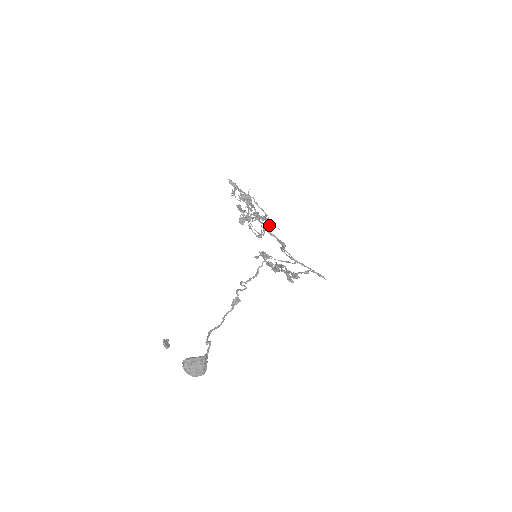
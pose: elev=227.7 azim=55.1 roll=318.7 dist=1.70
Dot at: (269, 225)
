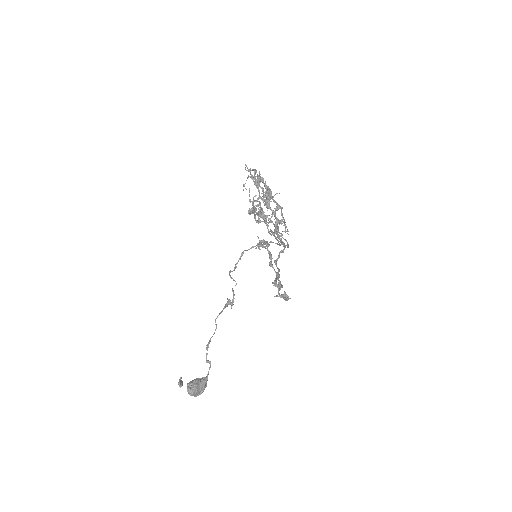
Dot at: occluded
